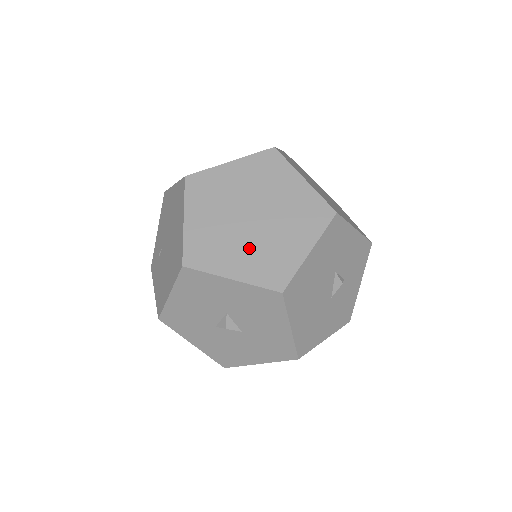
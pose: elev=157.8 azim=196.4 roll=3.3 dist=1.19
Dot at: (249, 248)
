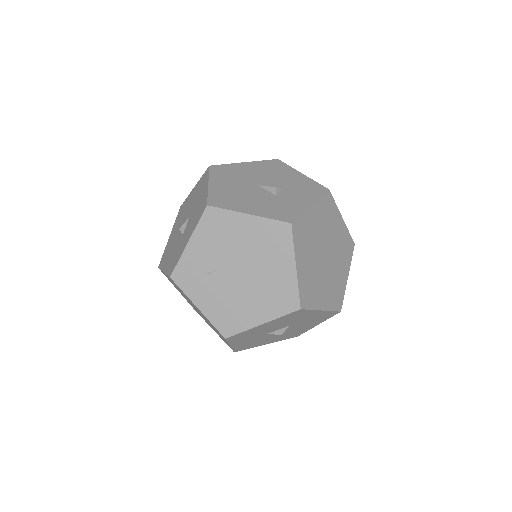
Dot at: (327, 283)
